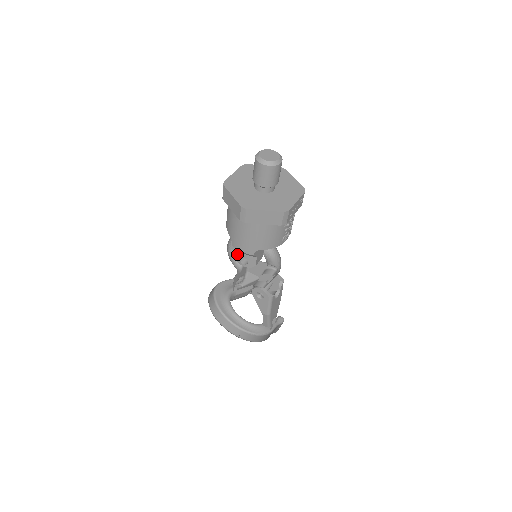
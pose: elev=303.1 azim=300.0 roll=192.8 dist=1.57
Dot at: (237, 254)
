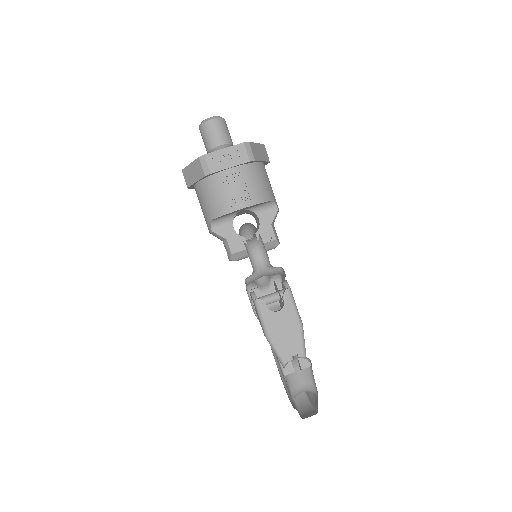
Dot at: occluded
